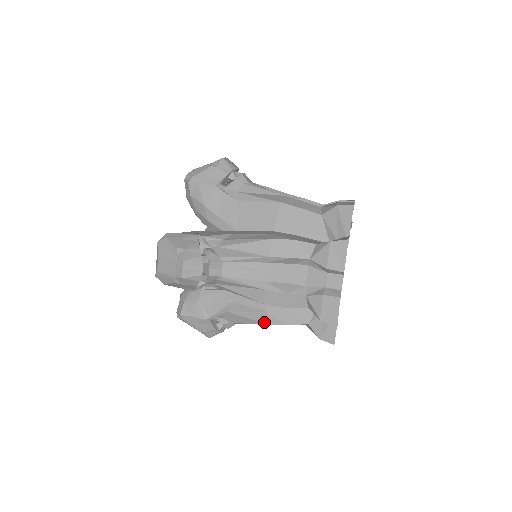
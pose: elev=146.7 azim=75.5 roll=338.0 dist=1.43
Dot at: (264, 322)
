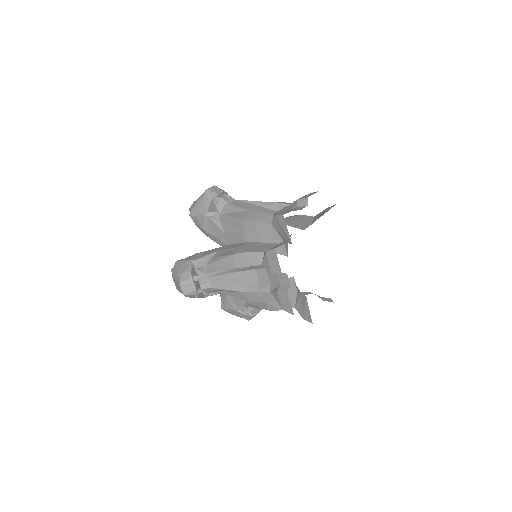
Dot at: (267, 309)
